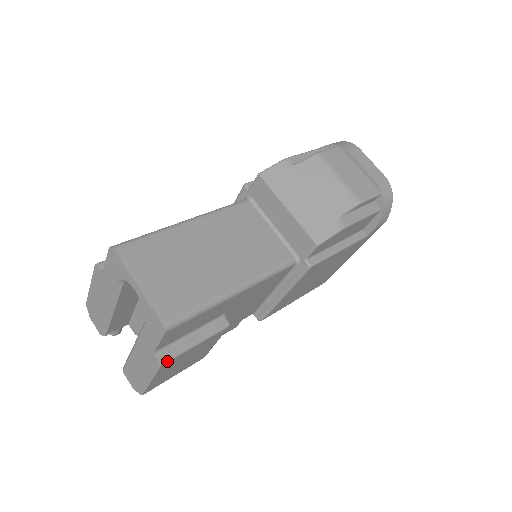
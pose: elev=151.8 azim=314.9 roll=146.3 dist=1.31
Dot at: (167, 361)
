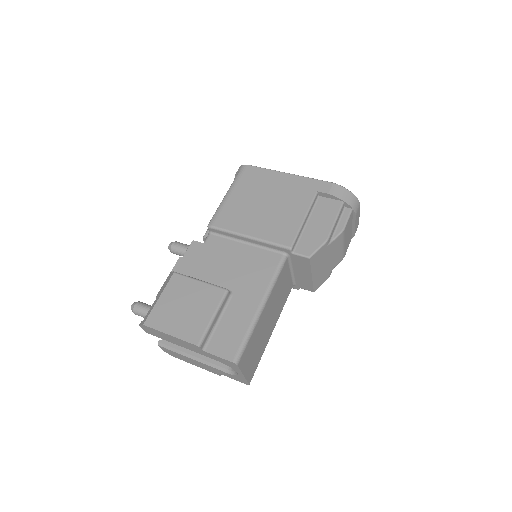
Dot at: occluded
